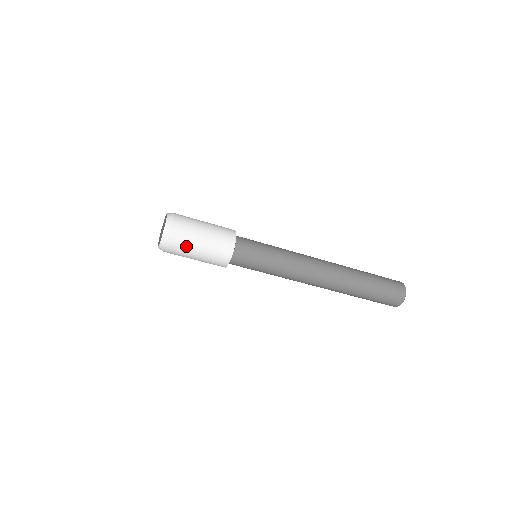
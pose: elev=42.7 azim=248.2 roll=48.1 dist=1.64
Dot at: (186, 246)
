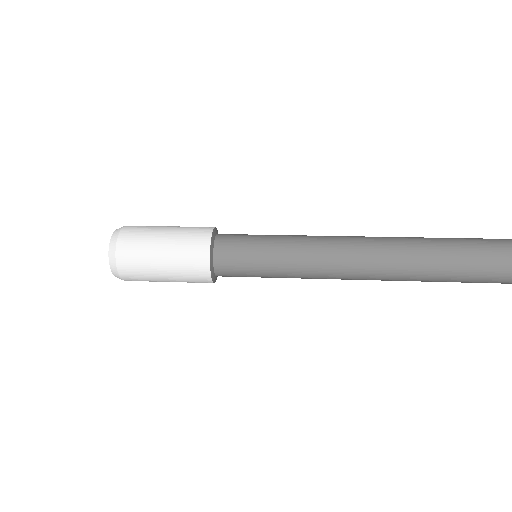
Dot at: (144, 273)
